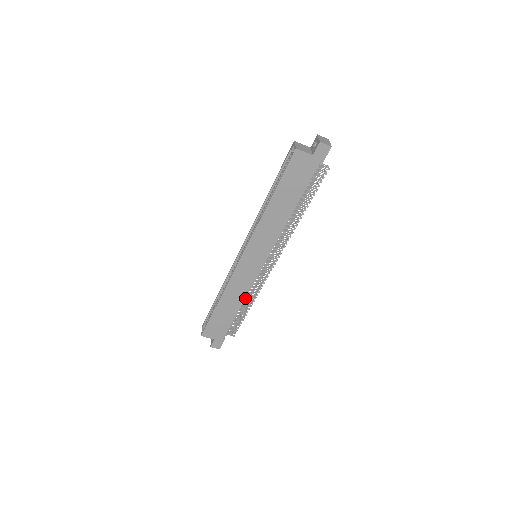
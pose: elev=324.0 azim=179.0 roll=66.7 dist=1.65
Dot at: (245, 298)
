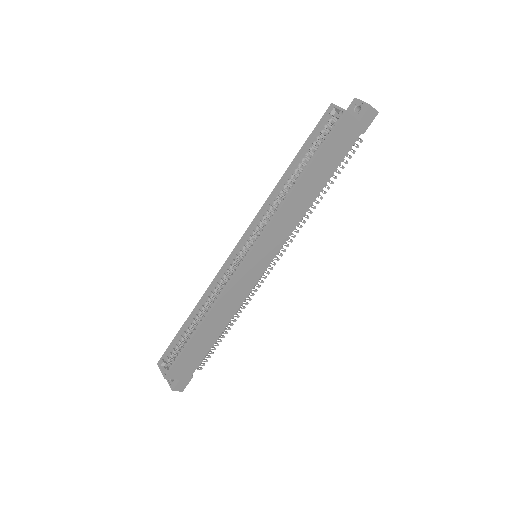
Dot at: occluded
